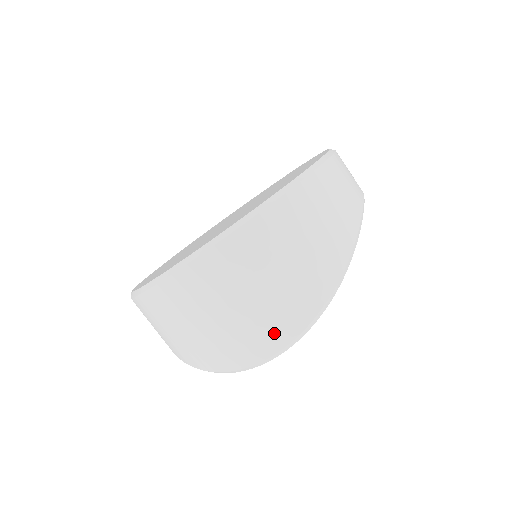
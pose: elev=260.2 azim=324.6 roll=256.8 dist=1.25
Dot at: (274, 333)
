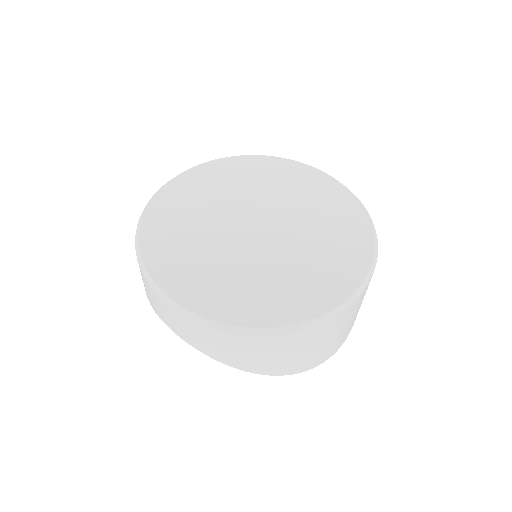
Dot at: (347, 335)
